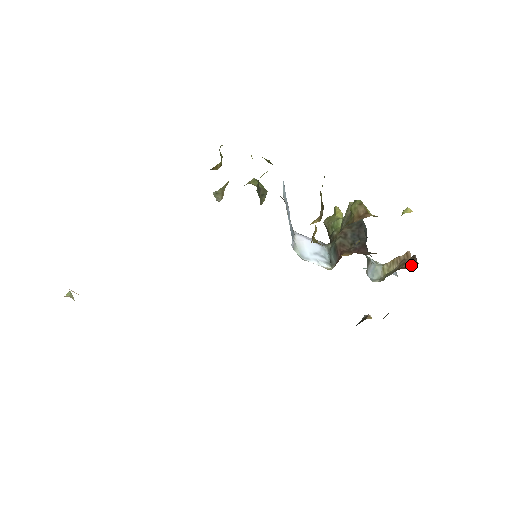
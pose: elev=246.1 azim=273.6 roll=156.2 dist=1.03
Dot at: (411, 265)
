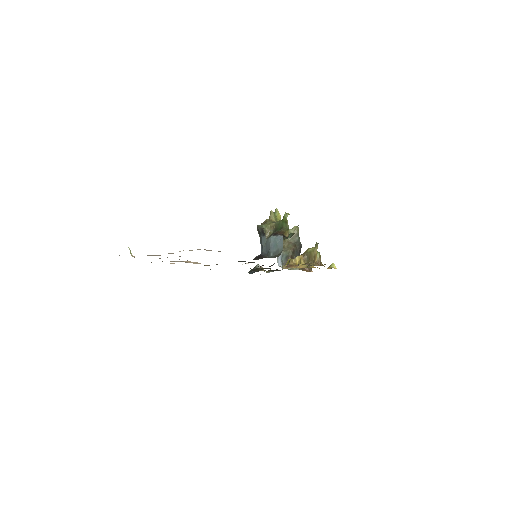
Dot at: (308, 269)
